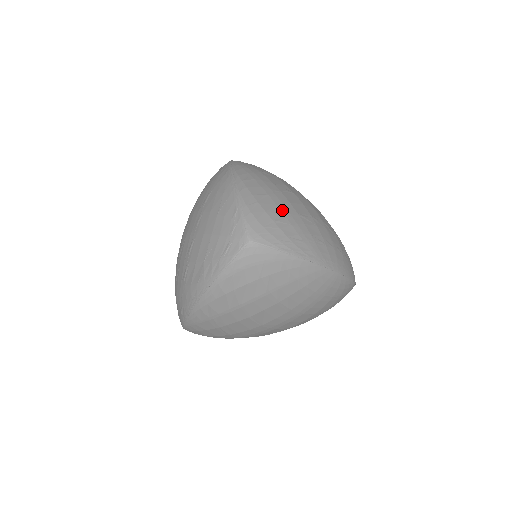
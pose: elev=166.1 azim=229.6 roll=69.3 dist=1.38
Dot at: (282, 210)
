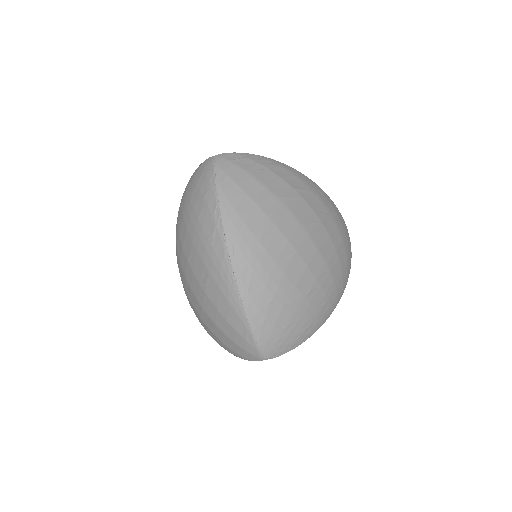
Dot at: (289, 309)
